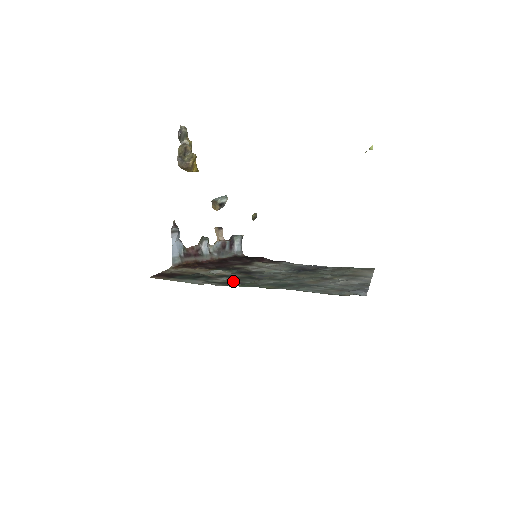
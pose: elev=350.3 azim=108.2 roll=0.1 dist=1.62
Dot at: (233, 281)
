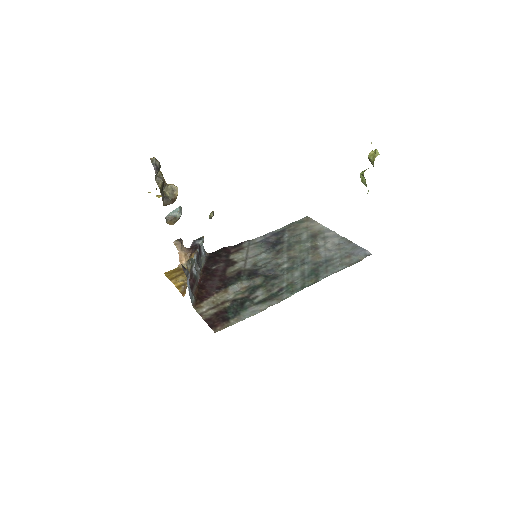
Dot at: (272, 291)
